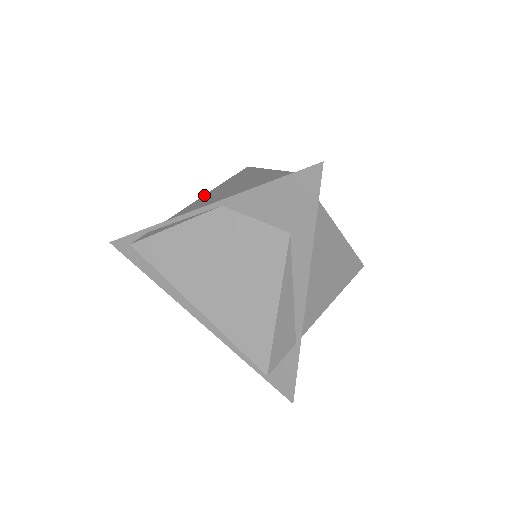
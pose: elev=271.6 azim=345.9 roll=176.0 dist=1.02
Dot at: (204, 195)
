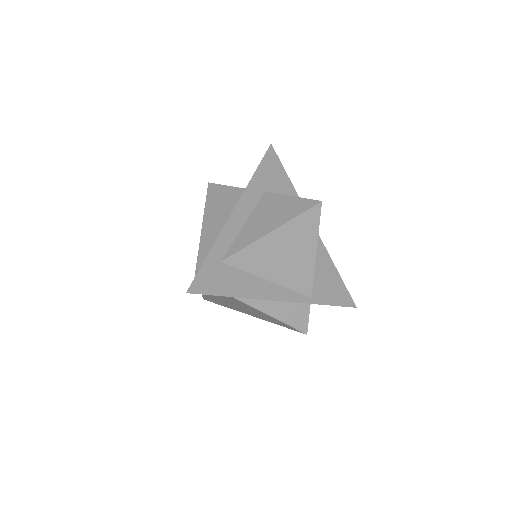
Dot at: occluded
